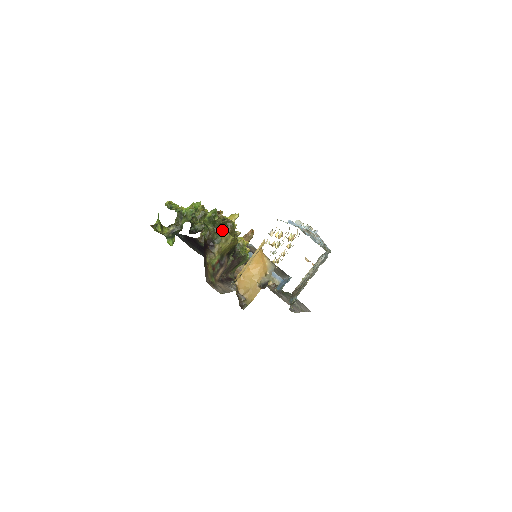
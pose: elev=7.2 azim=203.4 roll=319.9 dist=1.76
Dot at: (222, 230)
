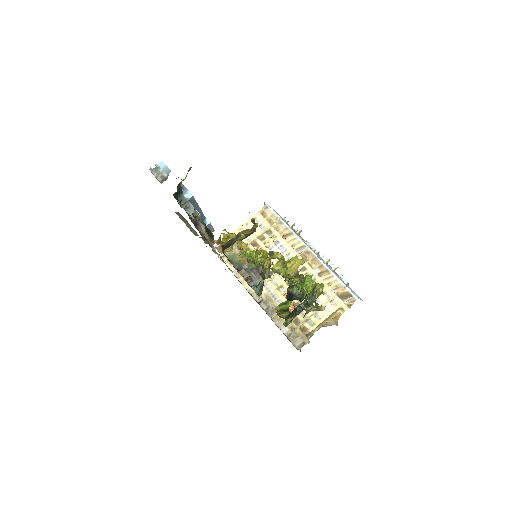
Dot at: occluded
